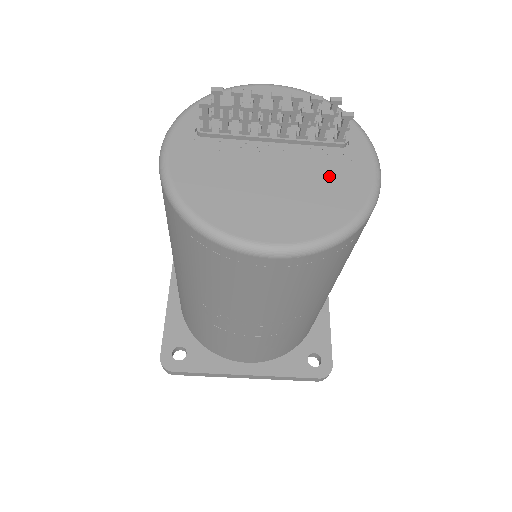
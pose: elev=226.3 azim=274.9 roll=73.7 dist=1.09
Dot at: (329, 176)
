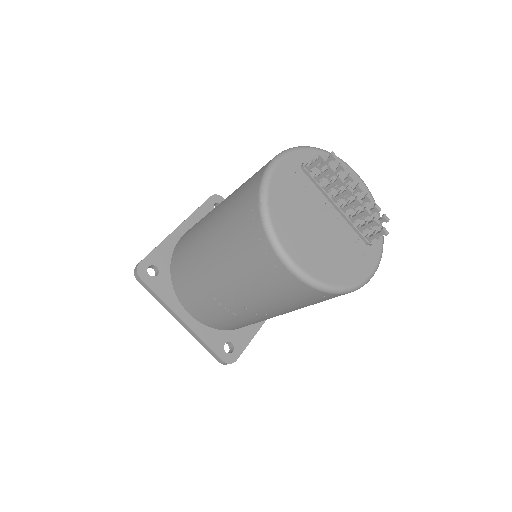
Dot at: (348, 253)
